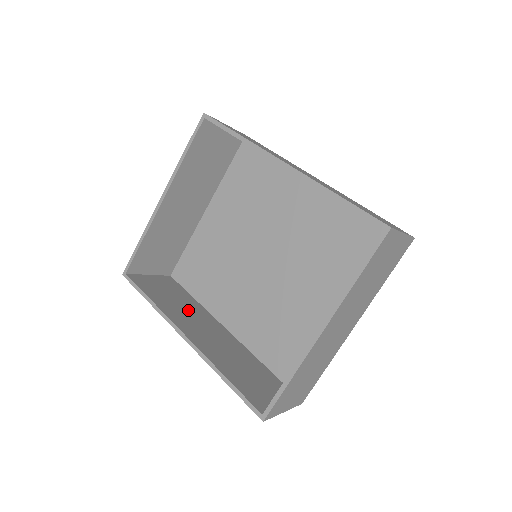
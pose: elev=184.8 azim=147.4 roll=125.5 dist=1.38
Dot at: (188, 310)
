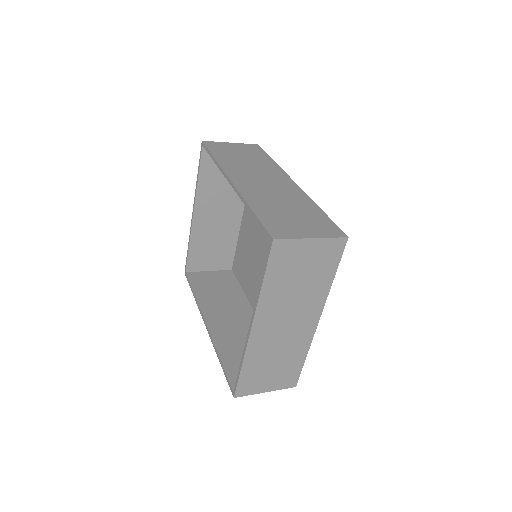
Dot at: (226, 300)
